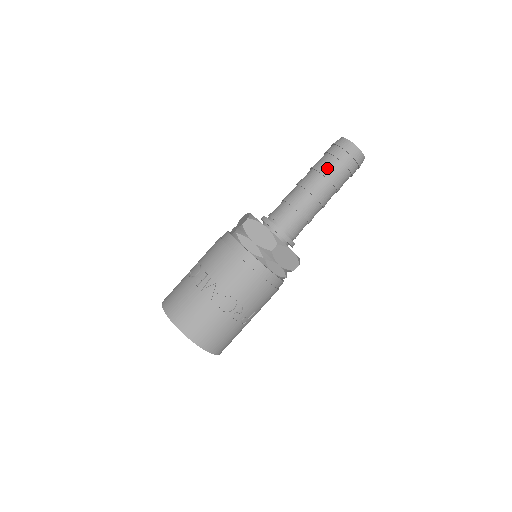
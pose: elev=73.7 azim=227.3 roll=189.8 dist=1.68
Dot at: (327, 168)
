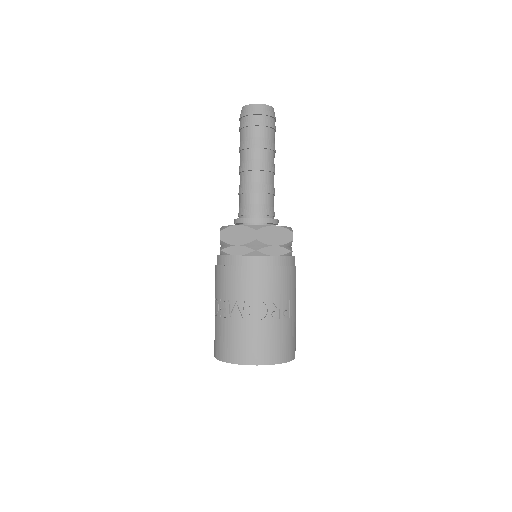
Dot at: (248, 140)
